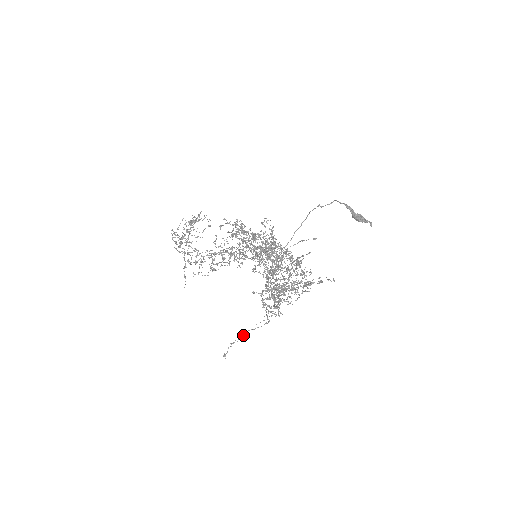
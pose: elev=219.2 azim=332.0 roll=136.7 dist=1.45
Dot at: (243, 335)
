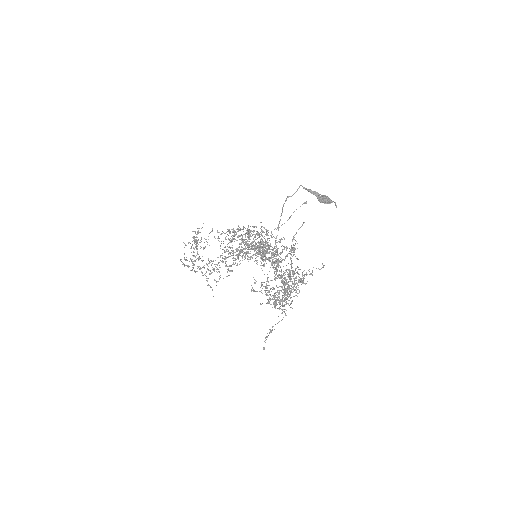
Dot at: (271, 331)
